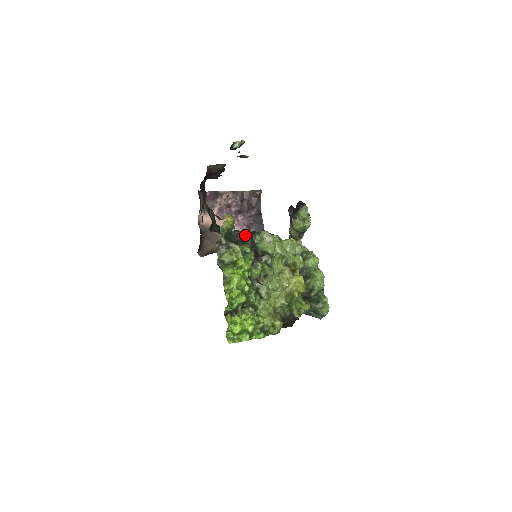
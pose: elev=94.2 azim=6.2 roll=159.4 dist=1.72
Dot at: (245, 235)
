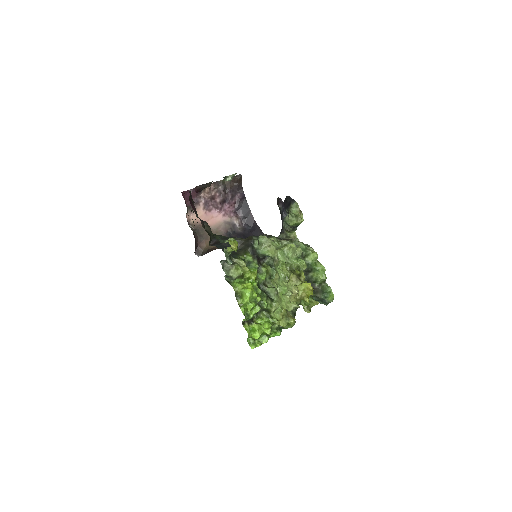
Dot at: (243, 242)
